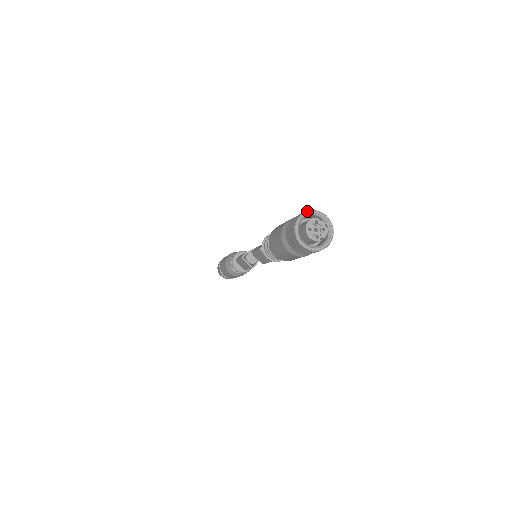
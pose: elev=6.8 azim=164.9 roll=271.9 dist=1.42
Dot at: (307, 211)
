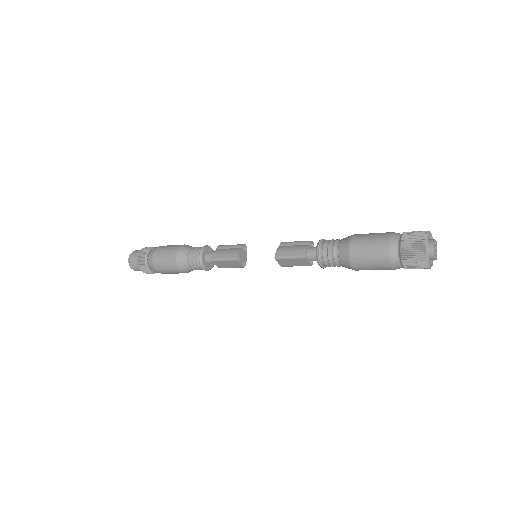
Dot at: (428, 234)
